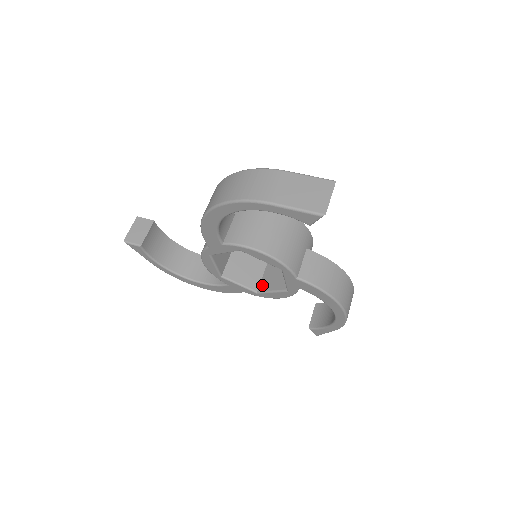
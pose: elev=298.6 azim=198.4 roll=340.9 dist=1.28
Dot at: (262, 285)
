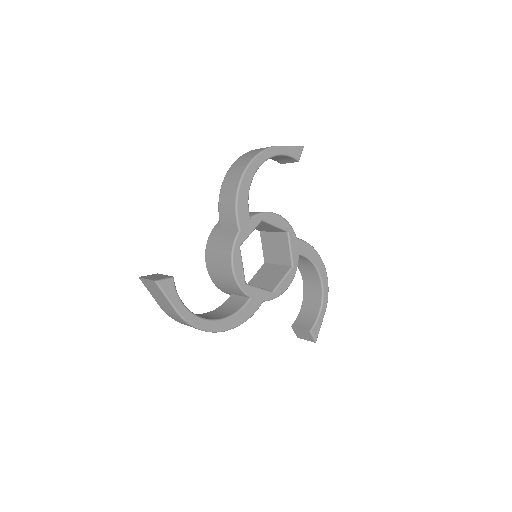
Dot at: (270, 287)
